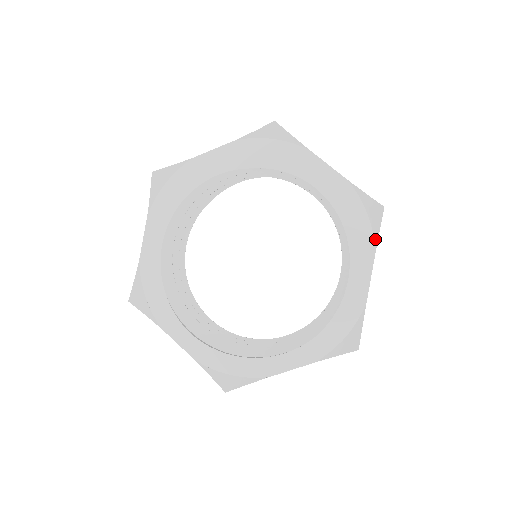
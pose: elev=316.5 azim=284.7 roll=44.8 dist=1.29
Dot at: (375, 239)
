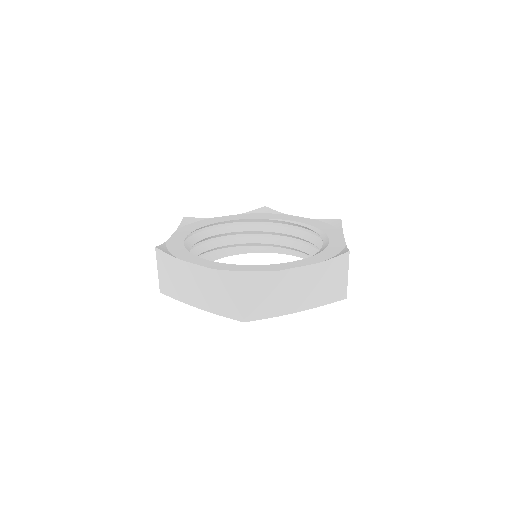
Dot at: (341, 230)
